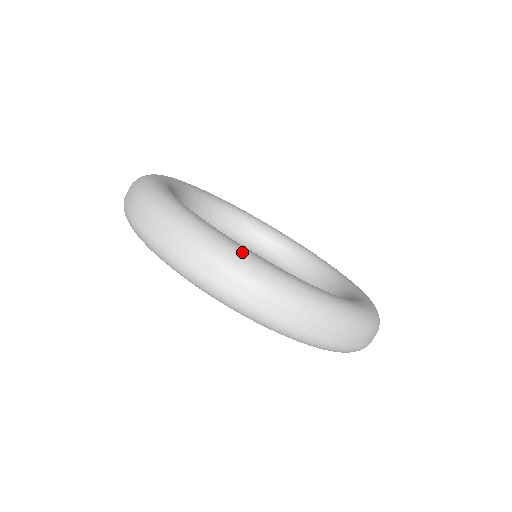
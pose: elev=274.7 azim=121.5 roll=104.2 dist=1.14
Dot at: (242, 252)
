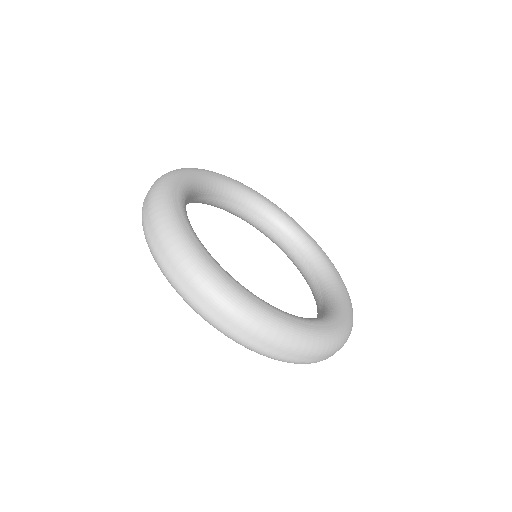
Dot at: (290, 327)
